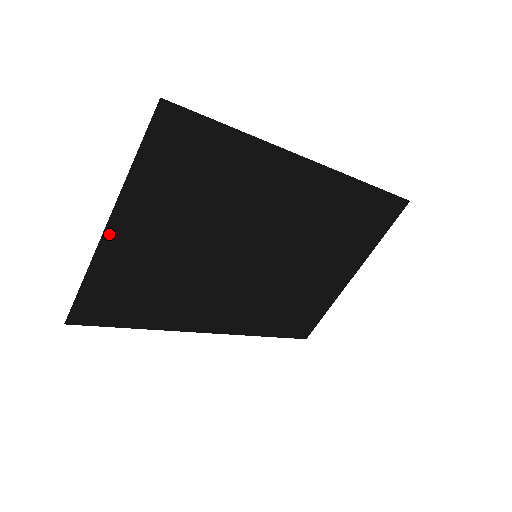
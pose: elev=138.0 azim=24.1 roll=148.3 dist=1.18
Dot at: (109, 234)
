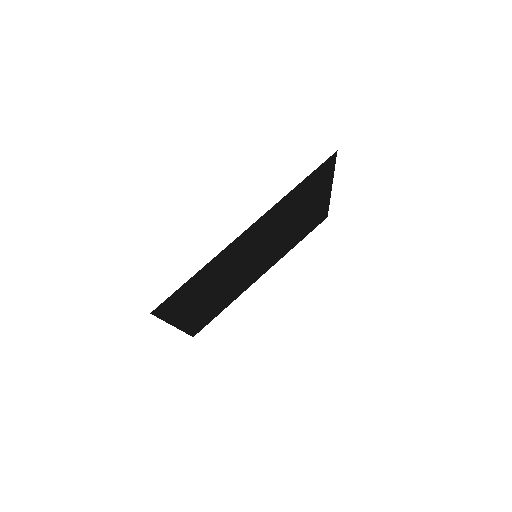
Dot at: (179, 325)
